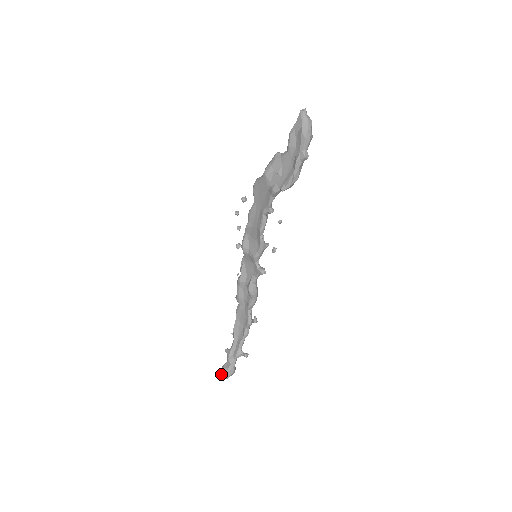
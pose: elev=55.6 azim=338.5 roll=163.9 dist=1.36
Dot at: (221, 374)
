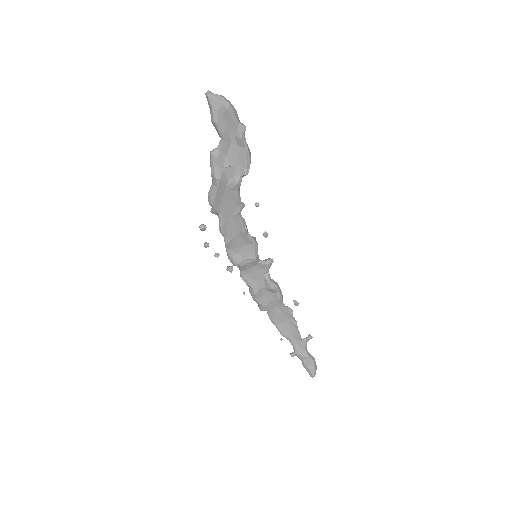
Dot at: (311, 372)
